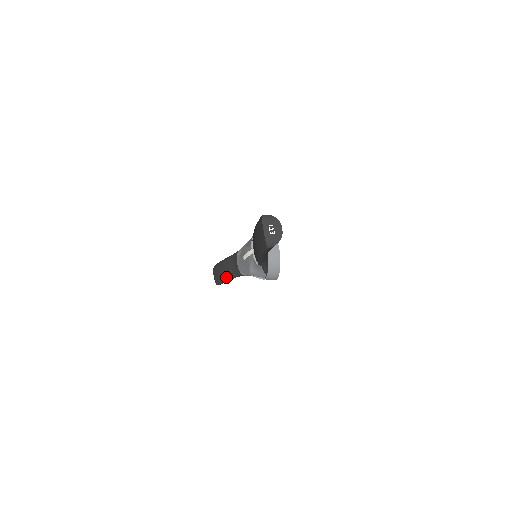
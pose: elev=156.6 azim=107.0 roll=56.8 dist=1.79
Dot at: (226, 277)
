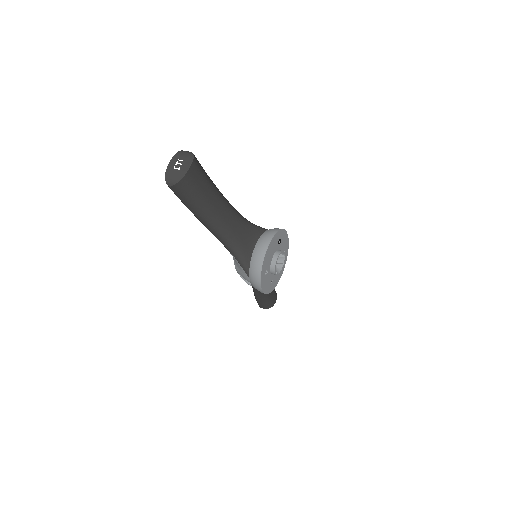
Dot at: occluded
